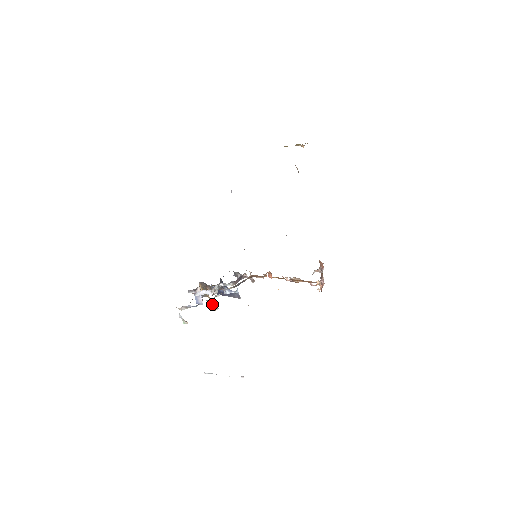
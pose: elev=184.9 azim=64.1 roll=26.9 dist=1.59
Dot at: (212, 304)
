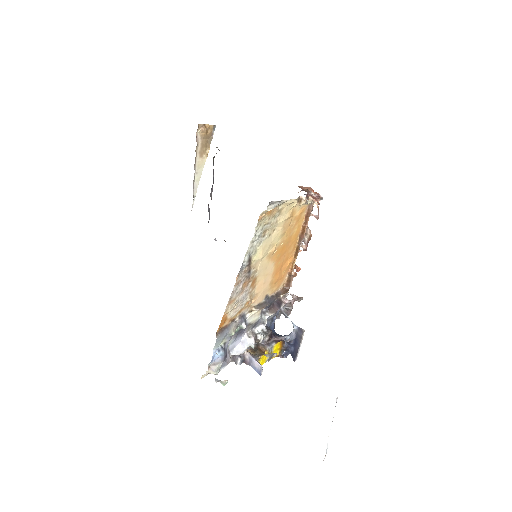
Dot at: (268, 356)
